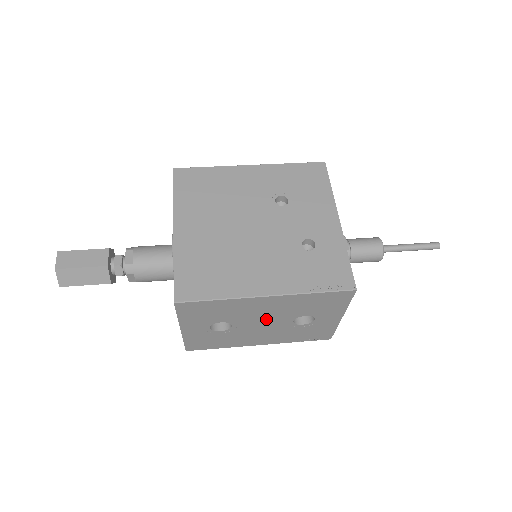
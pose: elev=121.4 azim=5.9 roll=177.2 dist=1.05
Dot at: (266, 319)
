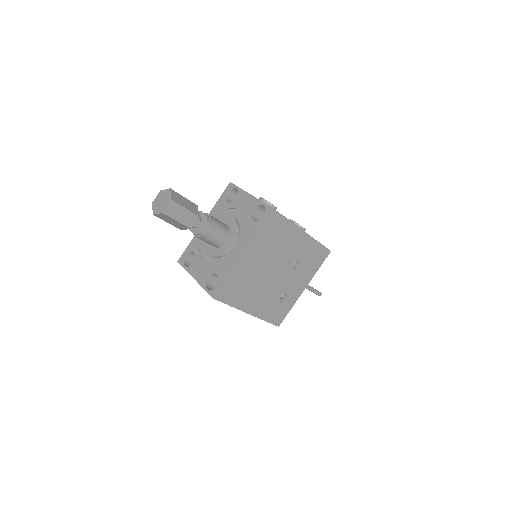
Dot at: occluded
